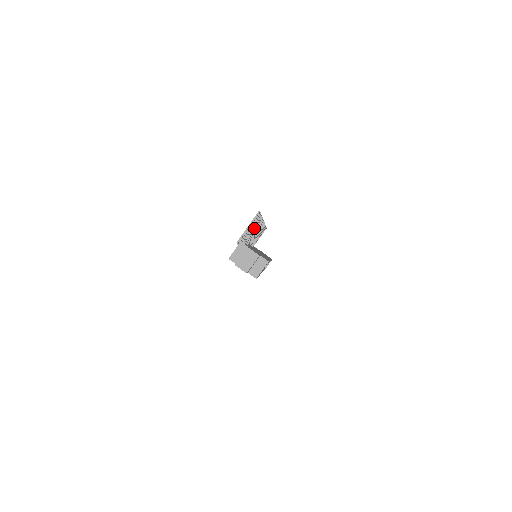
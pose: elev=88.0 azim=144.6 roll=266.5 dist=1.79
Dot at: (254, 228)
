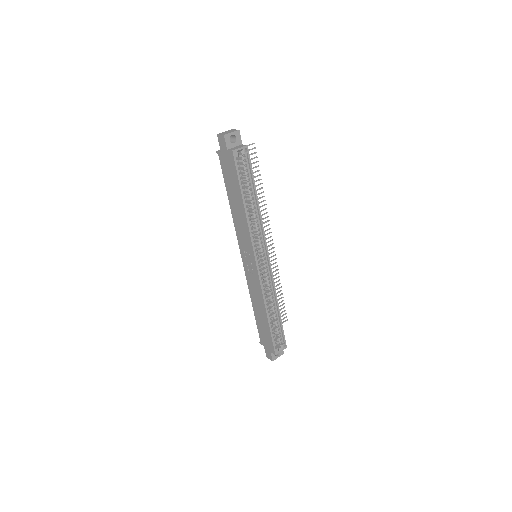
Dot at: occluded
